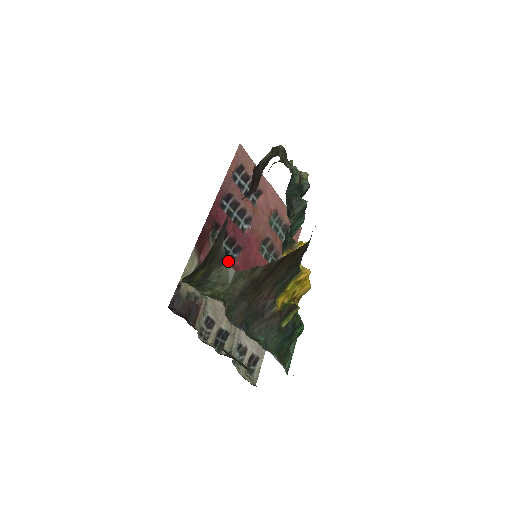
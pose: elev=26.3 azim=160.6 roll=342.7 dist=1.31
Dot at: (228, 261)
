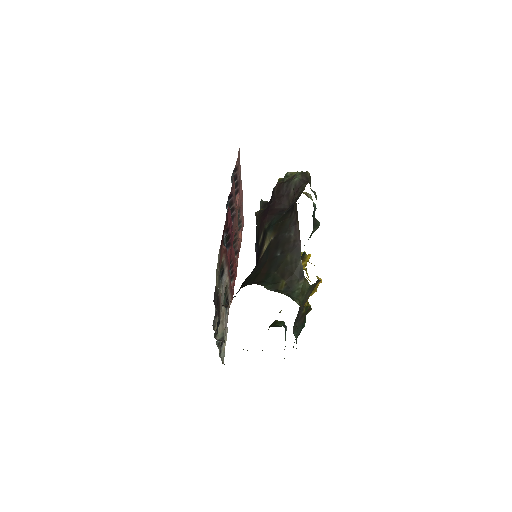
Dot at: (227, 256)
